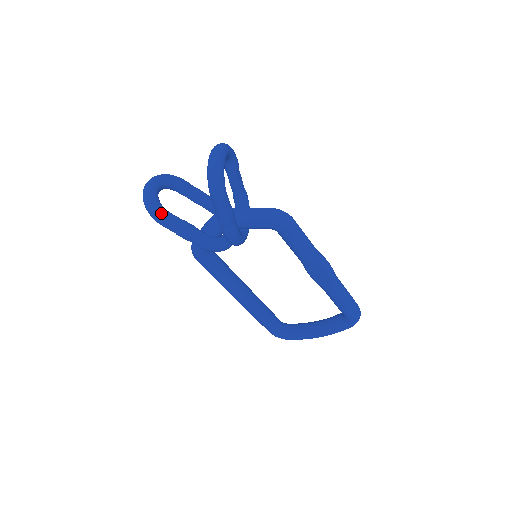
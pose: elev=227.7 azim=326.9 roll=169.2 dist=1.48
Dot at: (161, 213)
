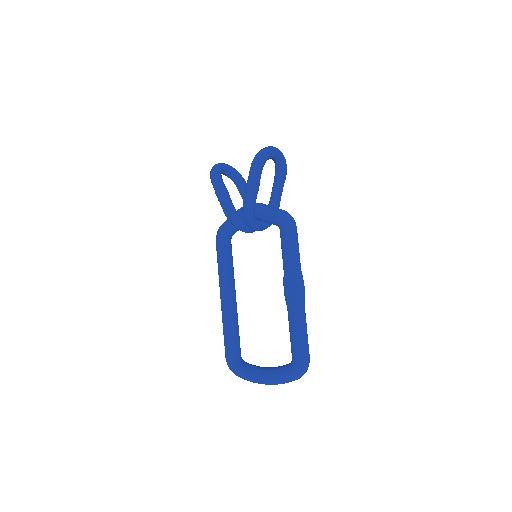
Dot at: (217, 173)
